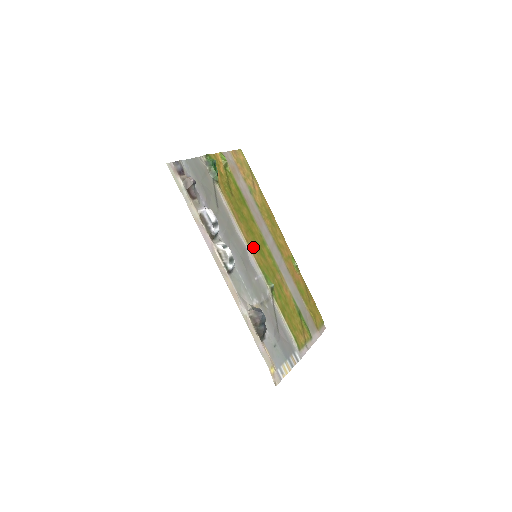
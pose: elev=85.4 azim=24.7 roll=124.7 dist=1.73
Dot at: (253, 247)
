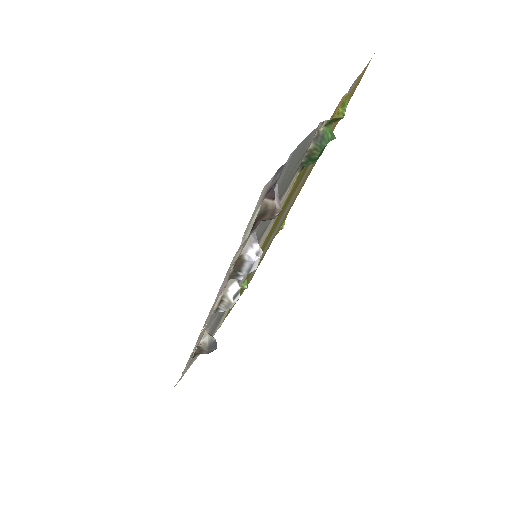
Dot at: (262, 247)
